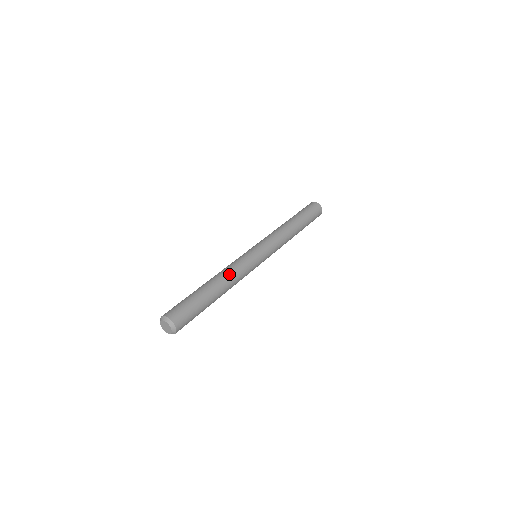
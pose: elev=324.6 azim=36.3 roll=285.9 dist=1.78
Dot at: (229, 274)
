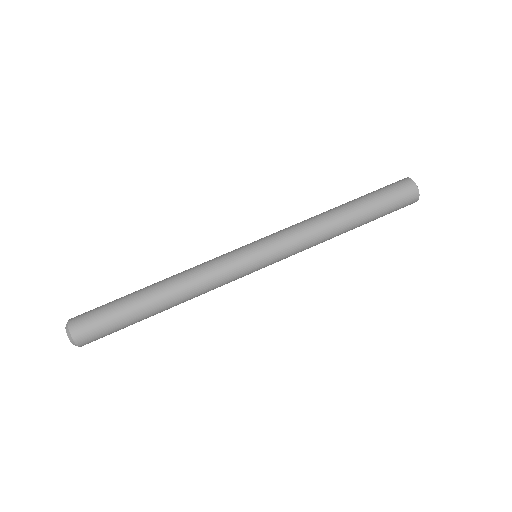
Dot at: (186, 280)
